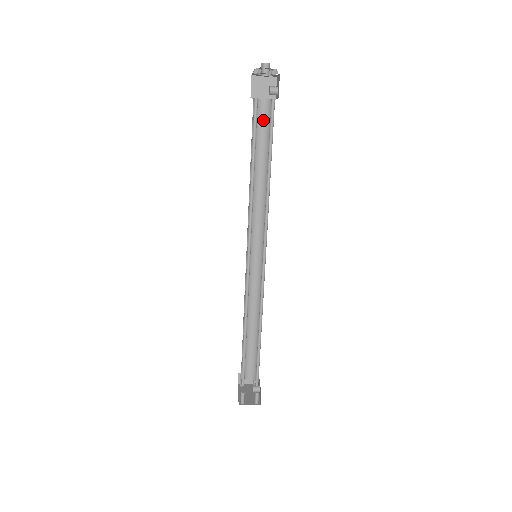
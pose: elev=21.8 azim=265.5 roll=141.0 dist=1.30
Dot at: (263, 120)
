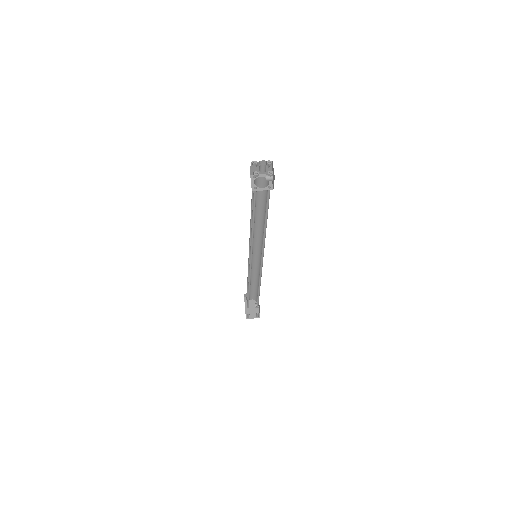
Dot at: occluded
